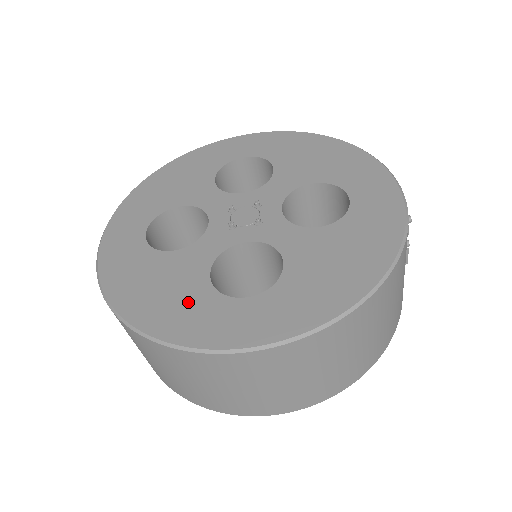
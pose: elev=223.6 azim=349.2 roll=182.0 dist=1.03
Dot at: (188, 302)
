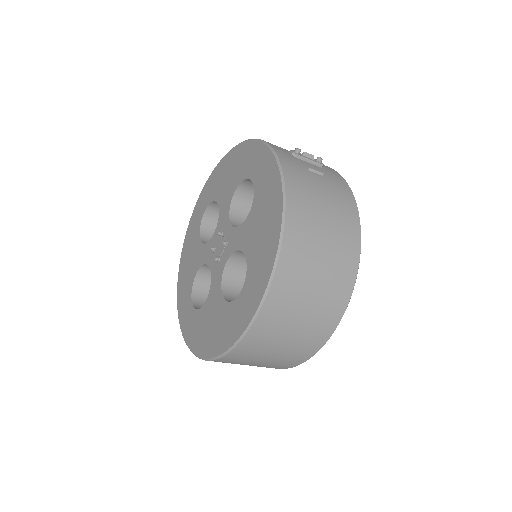
Dot at: (223, 322)
